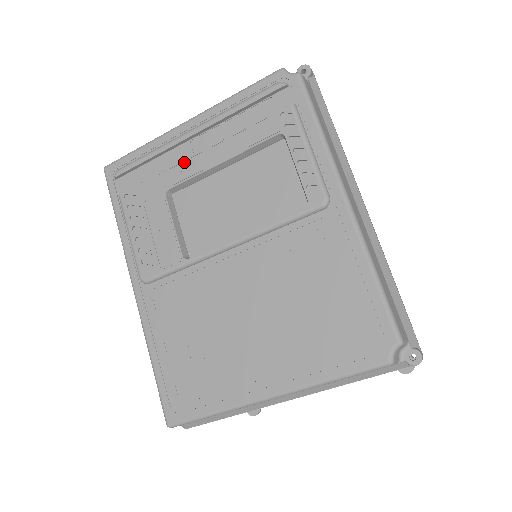
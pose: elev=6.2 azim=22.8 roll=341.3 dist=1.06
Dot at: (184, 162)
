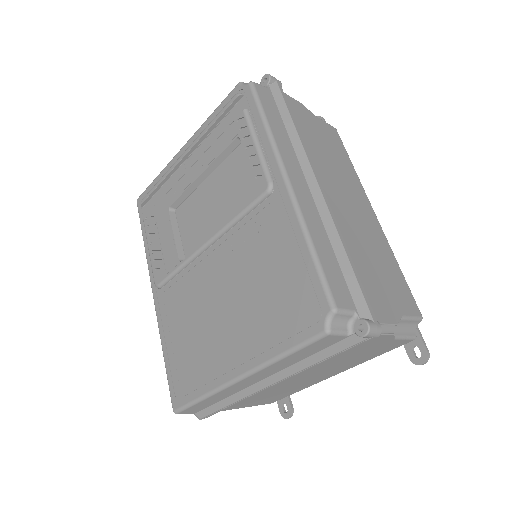
Dot at: (179, 181)
